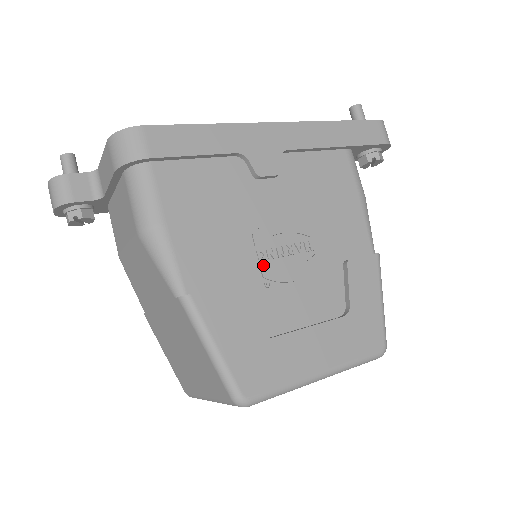
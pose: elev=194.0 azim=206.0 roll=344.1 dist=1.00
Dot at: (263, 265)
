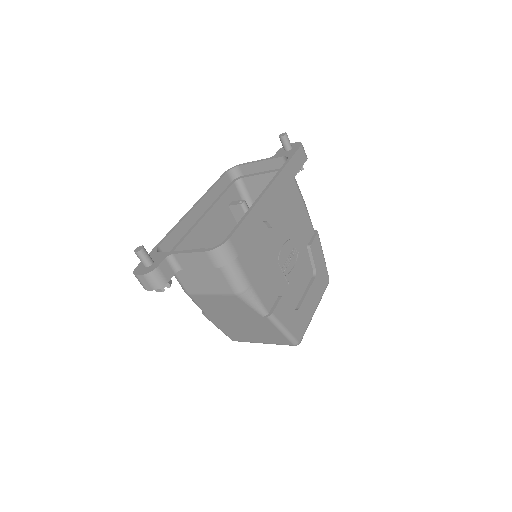
Dot at: (285, 274)
